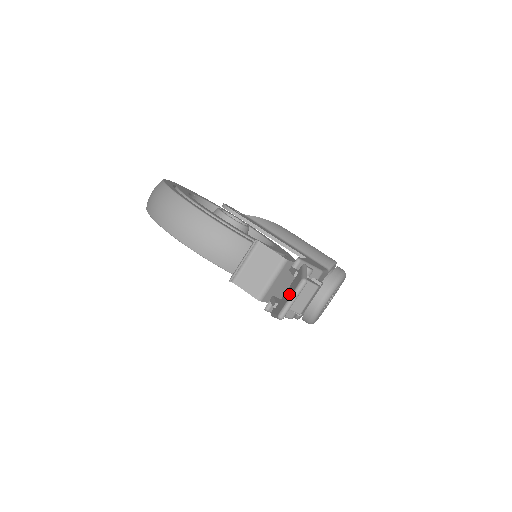
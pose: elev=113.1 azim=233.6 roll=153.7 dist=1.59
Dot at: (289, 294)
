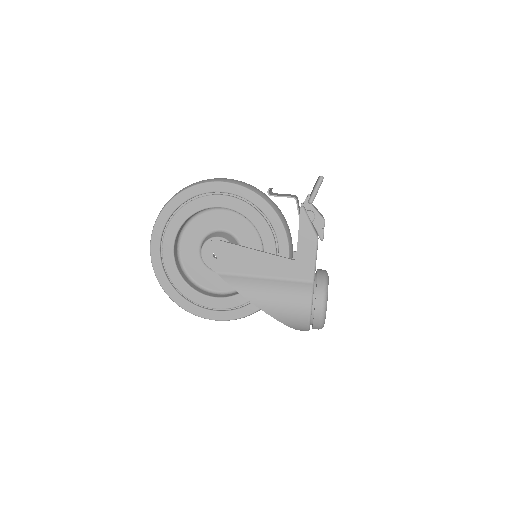
Dot at: occluded
